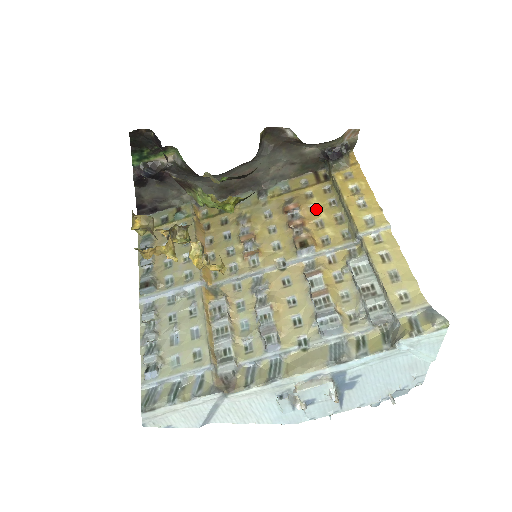
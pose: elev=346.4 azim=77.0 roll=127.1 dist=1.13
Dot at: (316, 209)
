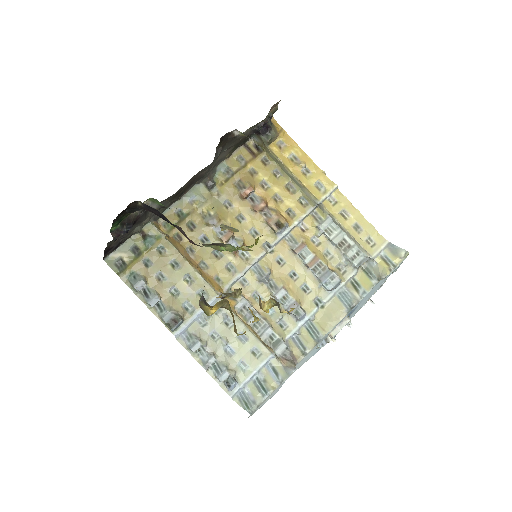
Dot at: (266, 185)
